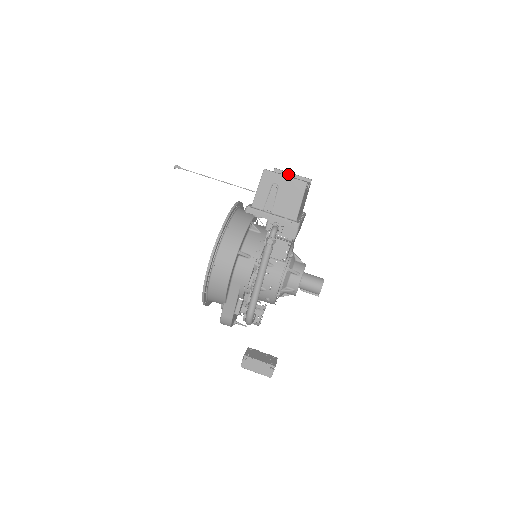
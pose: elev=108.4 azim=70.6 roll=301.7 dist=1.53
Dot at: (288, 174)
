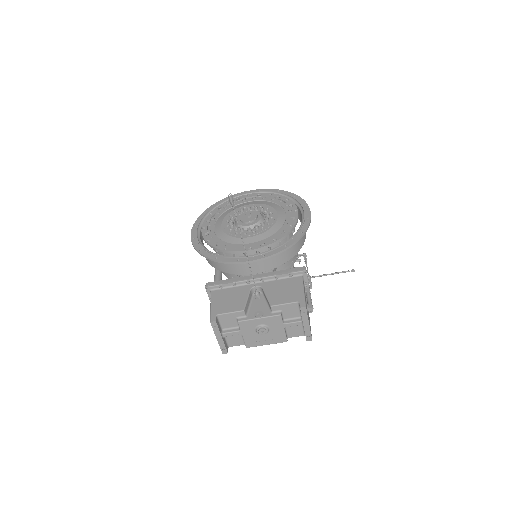
Dot at: (262, 330)
